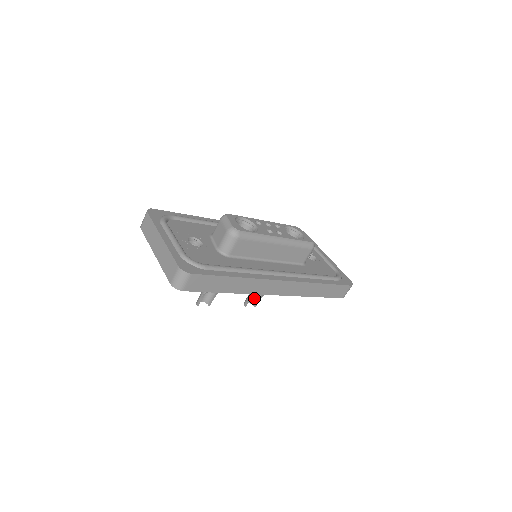
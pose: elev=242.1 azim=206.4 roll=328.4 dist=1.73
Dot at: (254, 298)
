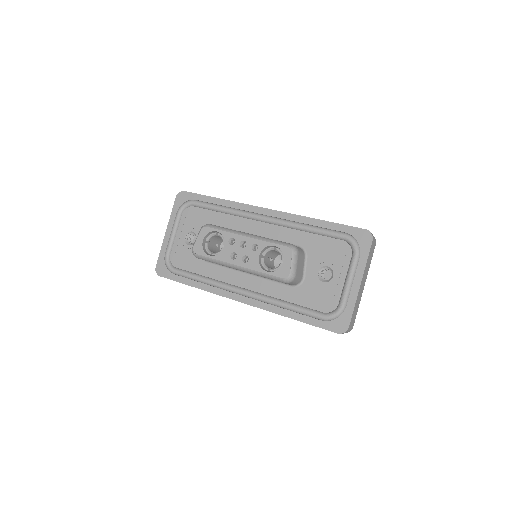
Dot at: occluded
